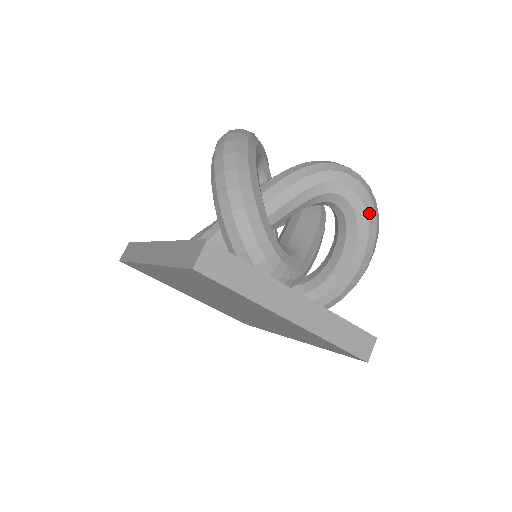
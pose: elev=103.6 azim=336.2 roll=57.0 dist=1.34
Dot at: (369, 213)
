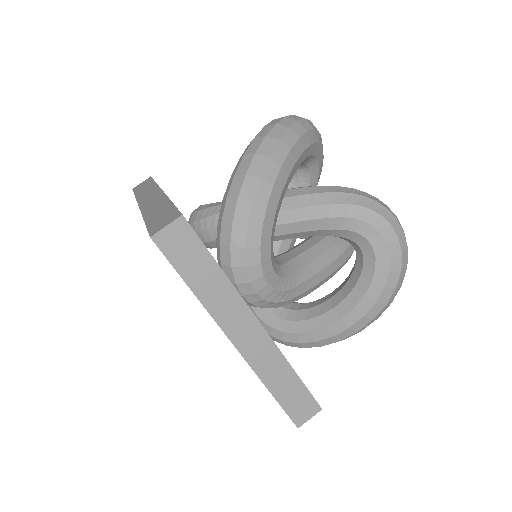
Dot at: (391, 277)
